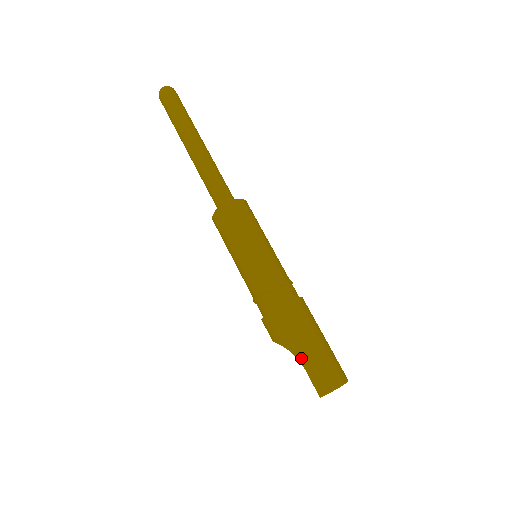
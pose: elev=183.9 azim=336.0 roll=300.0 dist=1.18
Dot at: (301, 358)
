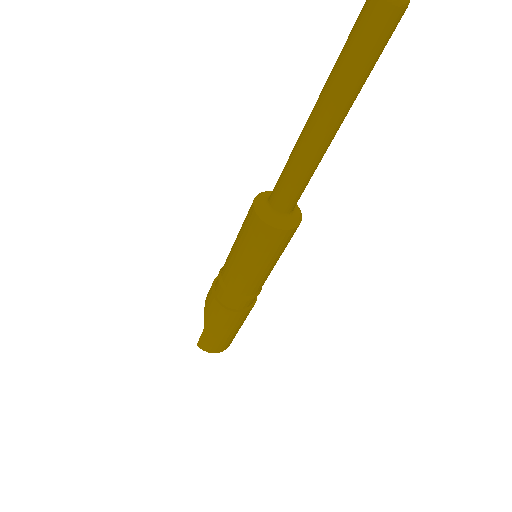
Dot at: (206, 329)
